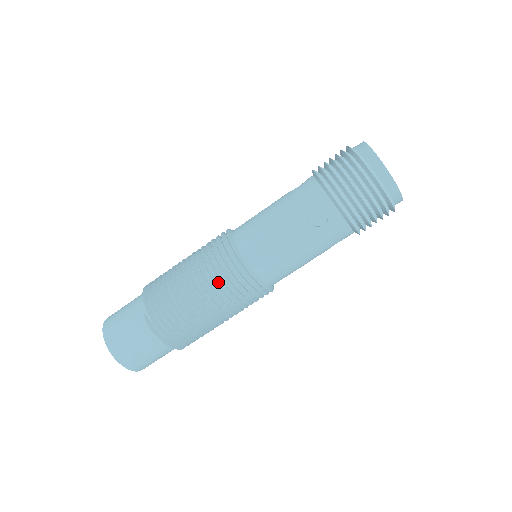
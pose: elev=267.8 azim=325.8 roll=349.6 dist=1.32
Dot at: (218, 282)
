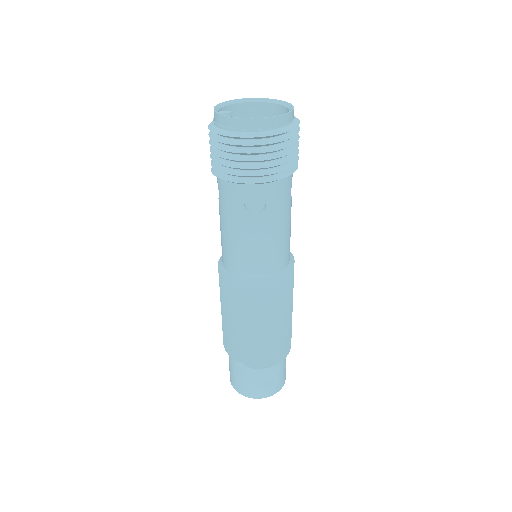
Dot at: (256, 307)
